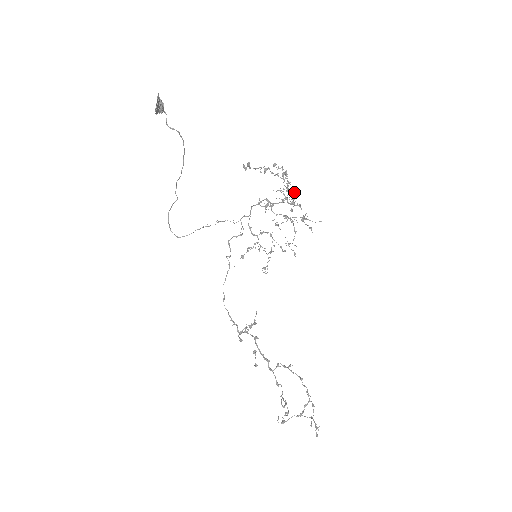
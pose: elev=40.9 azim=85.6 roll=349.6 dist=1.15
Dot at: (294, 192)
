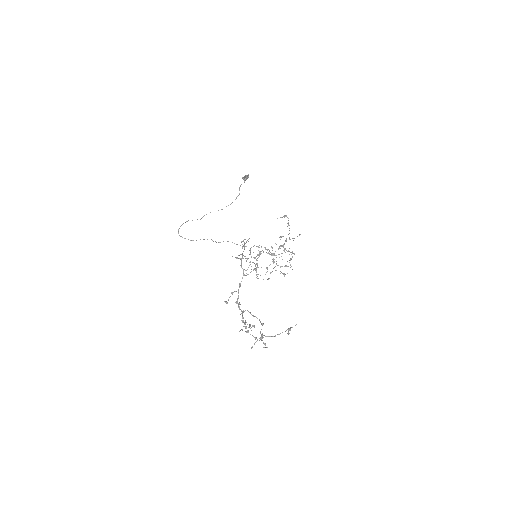
Dot at: (285, 252)
